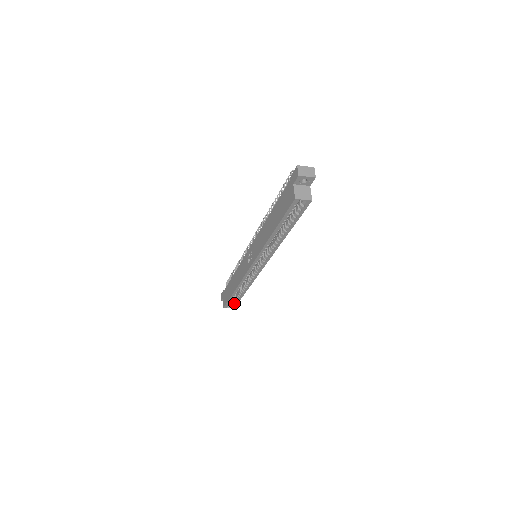
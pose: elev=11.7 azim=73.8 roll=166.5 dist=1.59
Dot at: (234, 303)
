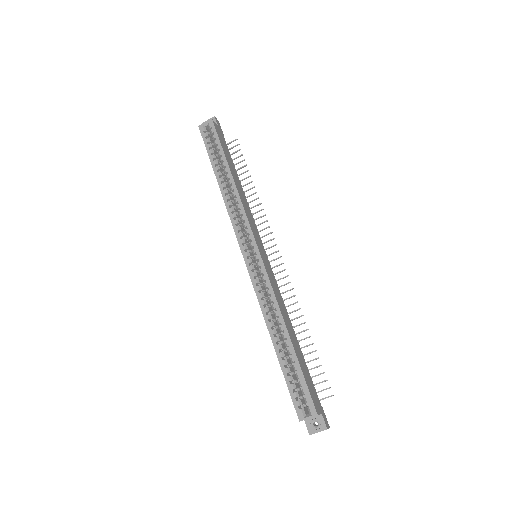
Dot at: (302, 391)
